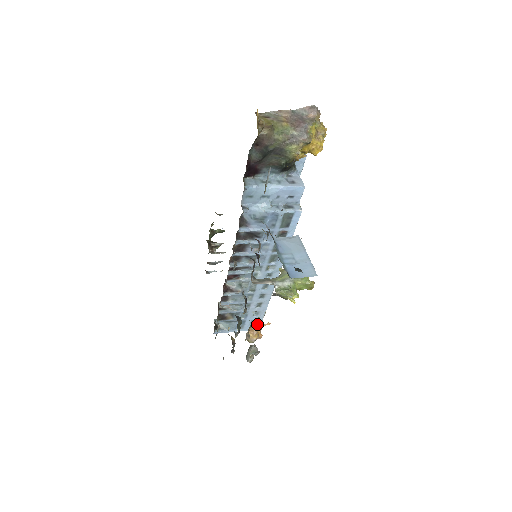
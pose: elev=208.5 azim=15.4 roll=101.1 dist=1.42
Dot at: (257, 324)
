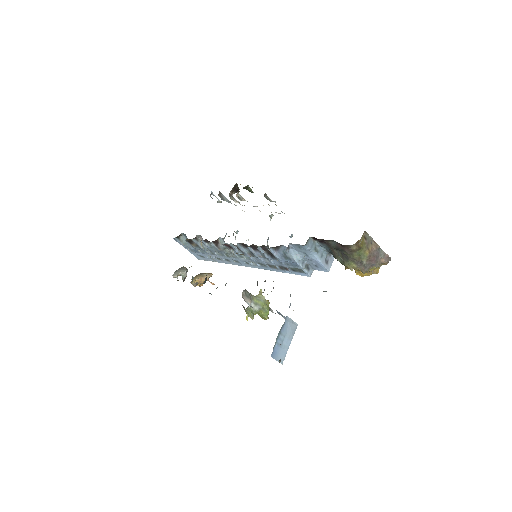
Dot at: (208, 279)
